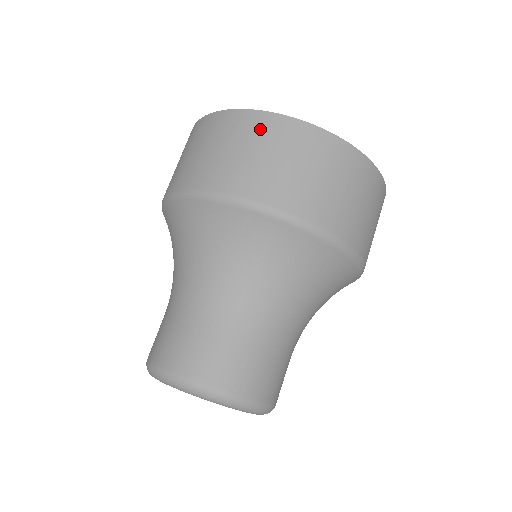
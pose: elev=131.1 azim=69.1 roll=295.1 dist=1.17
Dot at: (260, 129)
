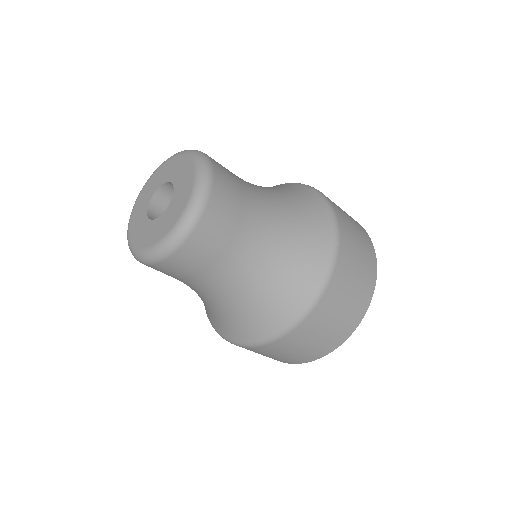
Dot at: occluded
